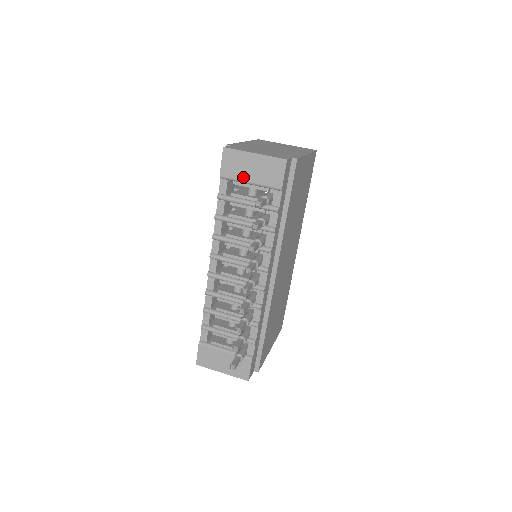
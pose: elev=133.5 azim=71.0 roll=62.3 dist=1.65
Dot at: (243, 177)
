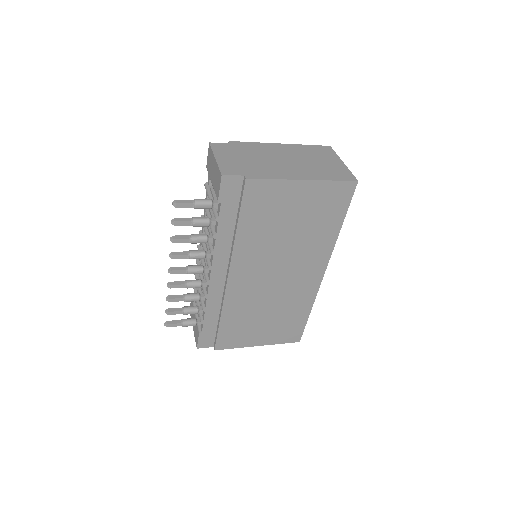
Dot at: (211, 176)
